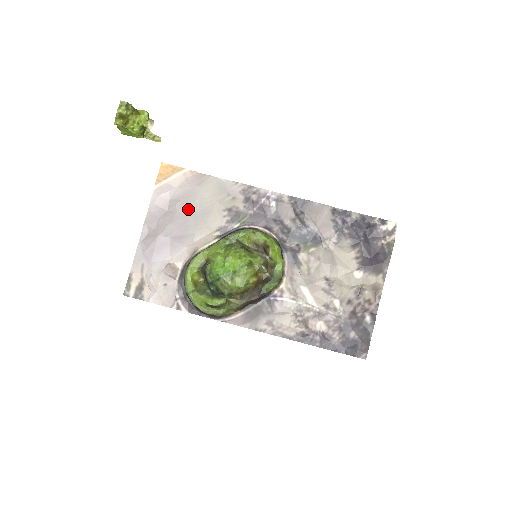
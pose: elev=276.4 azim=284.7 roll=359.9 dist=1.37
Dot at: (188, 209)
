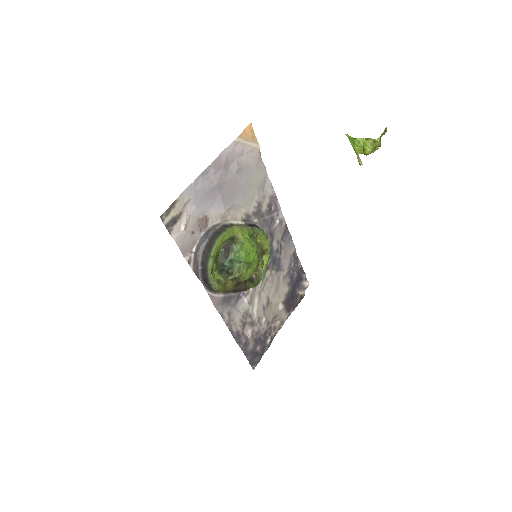
Dot at: (241, 179)
